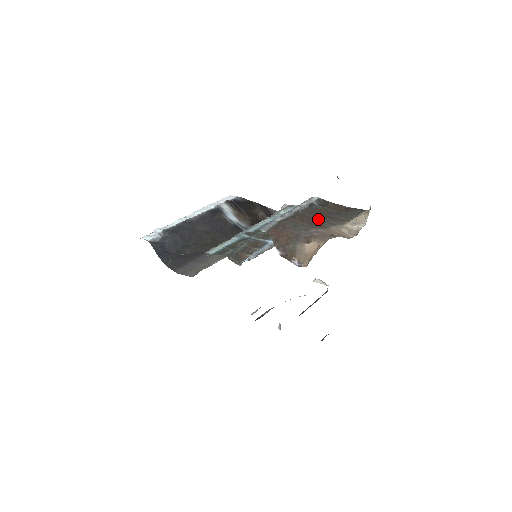
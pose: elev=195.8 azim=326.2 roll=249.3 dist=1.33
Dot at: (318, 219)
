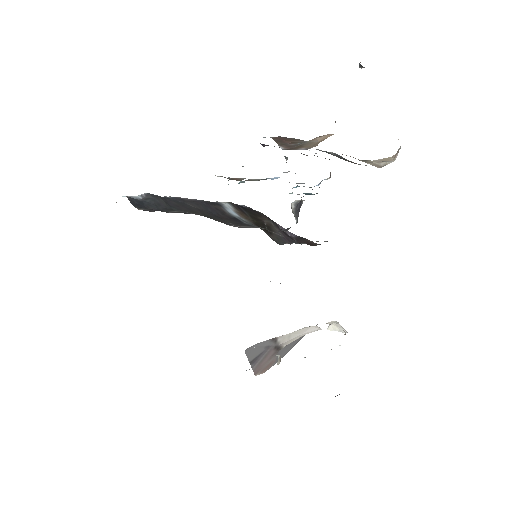
Dot at: occluded
